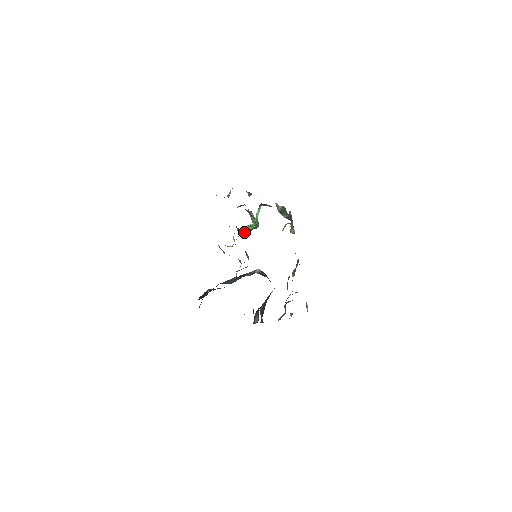
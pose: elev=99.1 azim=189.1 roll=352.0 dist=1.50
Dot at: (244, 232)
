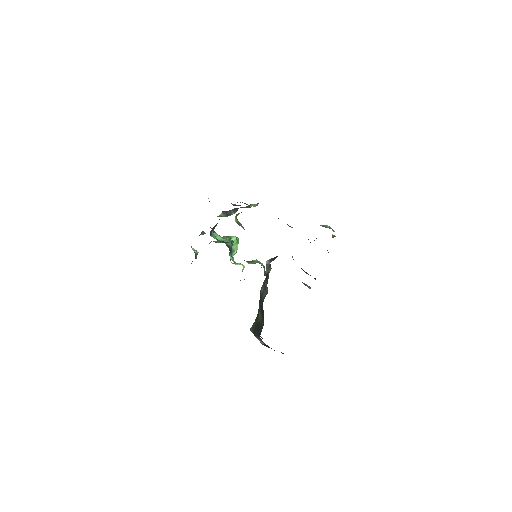
Dot at: (233, 254)
